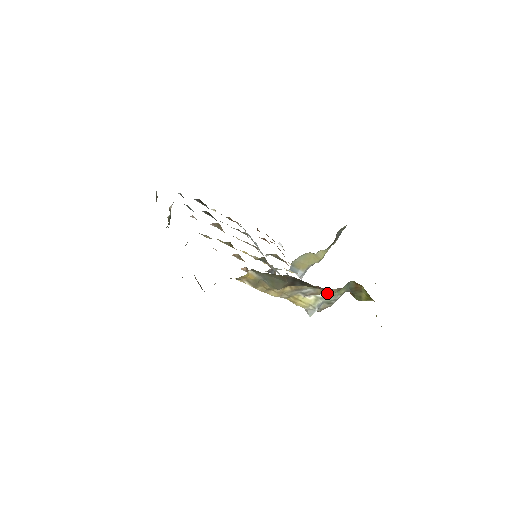
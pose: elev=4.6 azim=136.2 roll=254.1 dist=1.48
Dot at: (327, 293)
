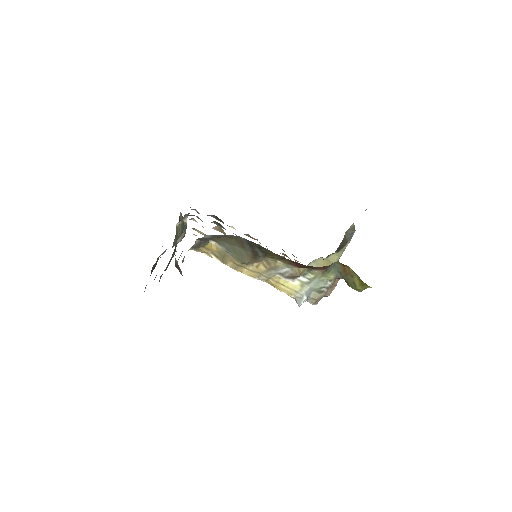
Dot at: (311, 276)
